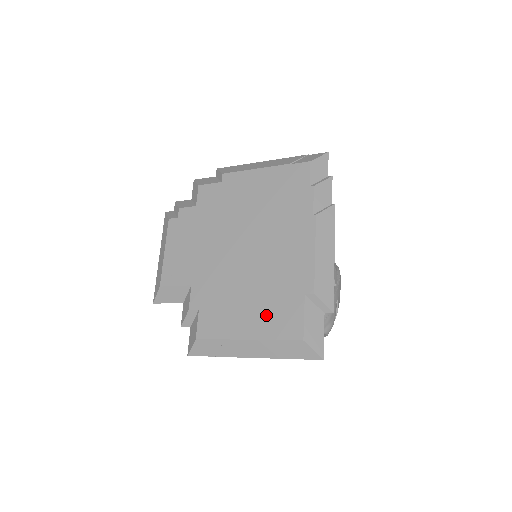
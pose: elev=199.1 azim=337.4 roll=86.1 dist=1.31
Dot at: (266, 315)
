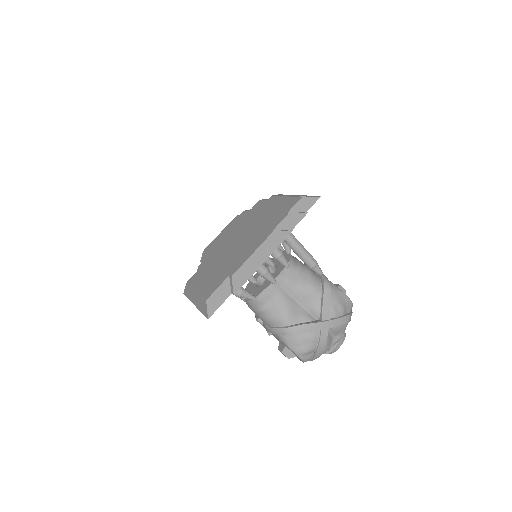
Dot at: (211, 281)
